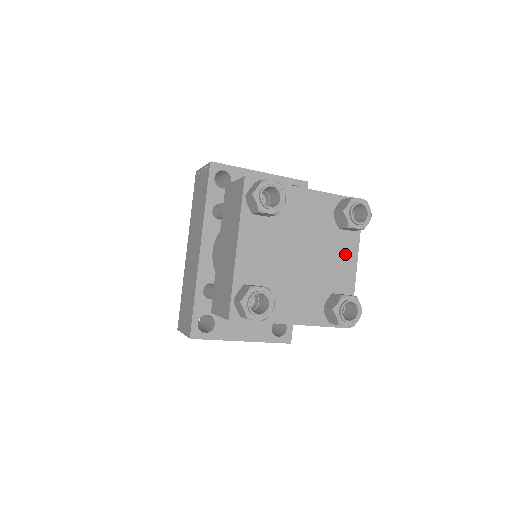
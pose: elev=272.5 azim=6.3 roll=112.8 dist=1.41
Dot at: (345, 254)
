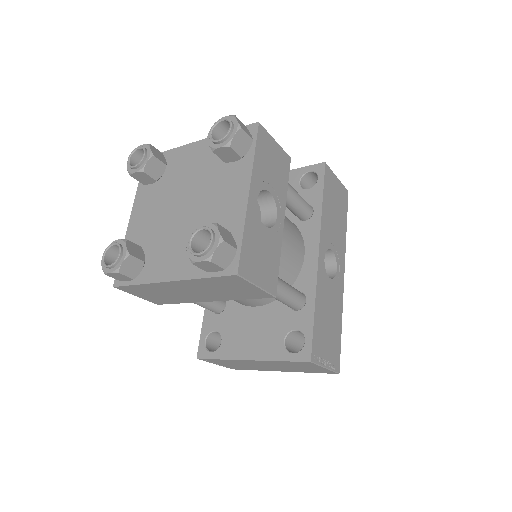
Dot at: (234, 187)
